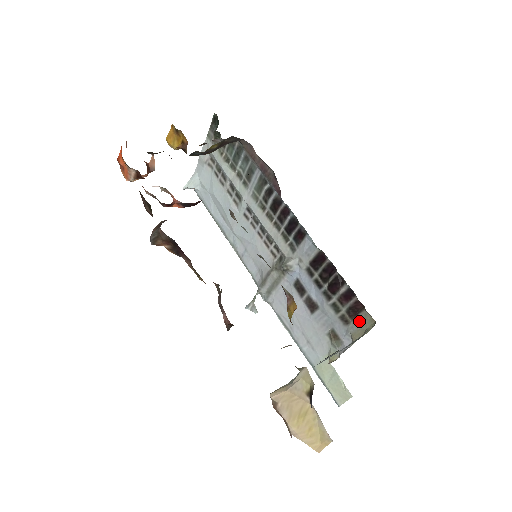
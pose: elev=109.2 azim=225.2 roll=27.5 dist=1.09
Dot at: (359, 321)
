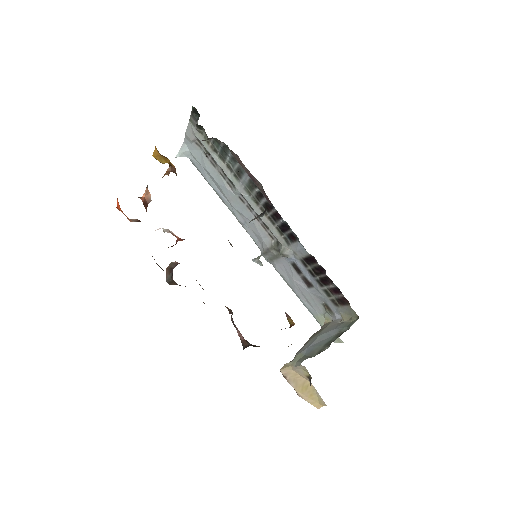
Dot at: (346, 310)
